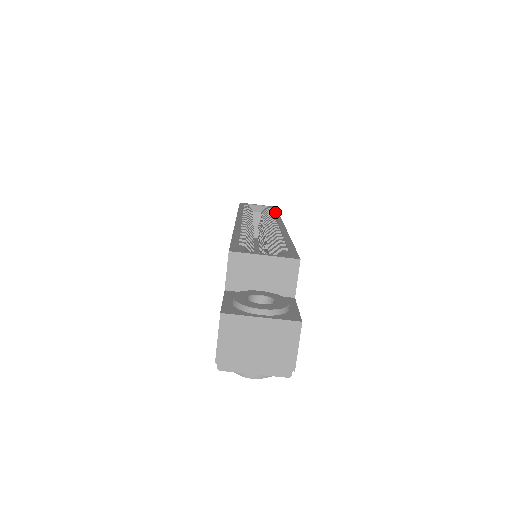
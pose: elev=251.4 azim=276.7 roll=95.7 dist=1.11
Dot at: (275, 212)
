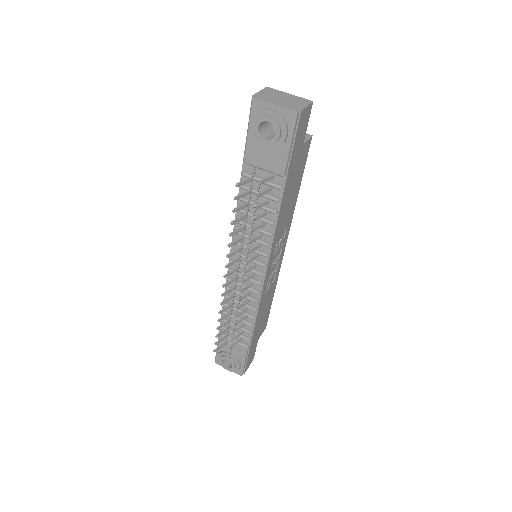
Dot at: occluded
